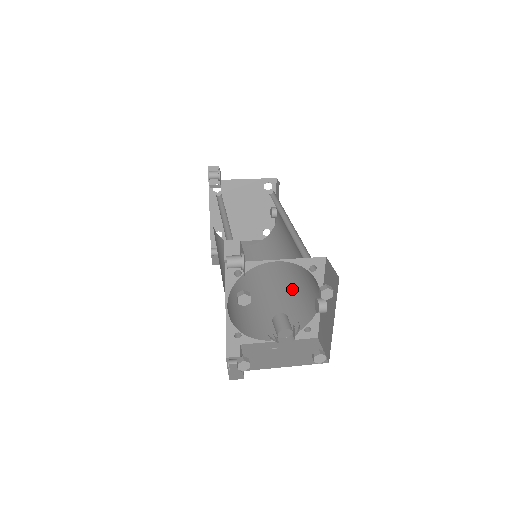
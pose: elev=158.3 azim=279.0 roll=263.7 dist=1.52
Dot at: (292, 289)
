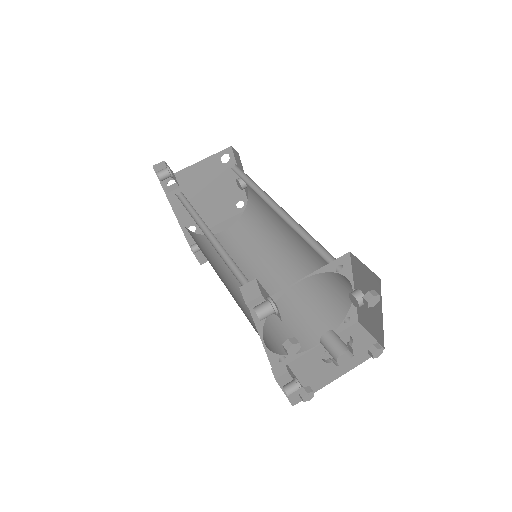
Dot at: occluded
